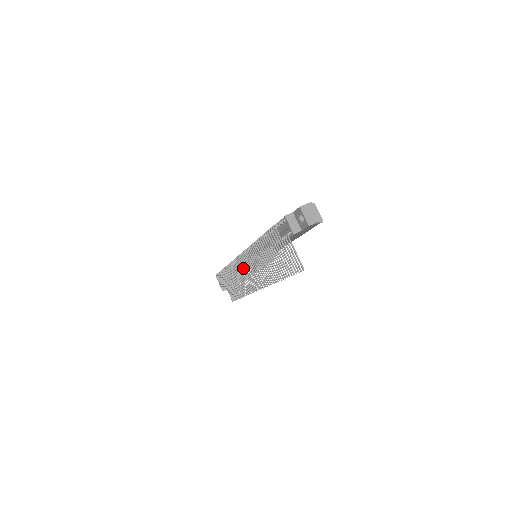
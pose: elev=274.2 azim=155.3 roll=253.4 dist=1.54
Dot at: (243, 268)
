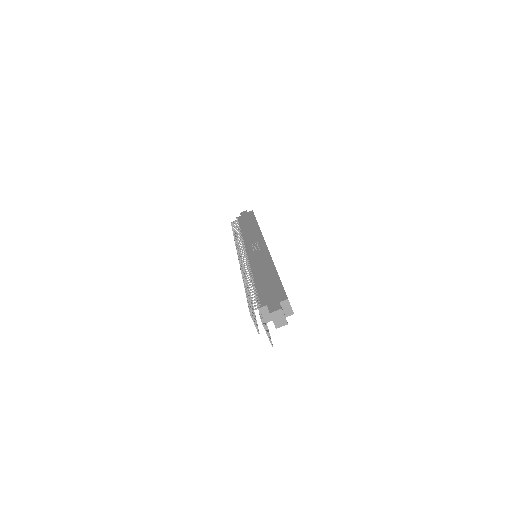
Dot at: occluded
